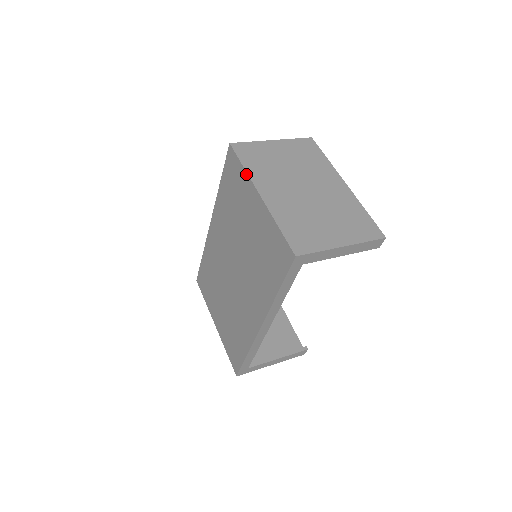
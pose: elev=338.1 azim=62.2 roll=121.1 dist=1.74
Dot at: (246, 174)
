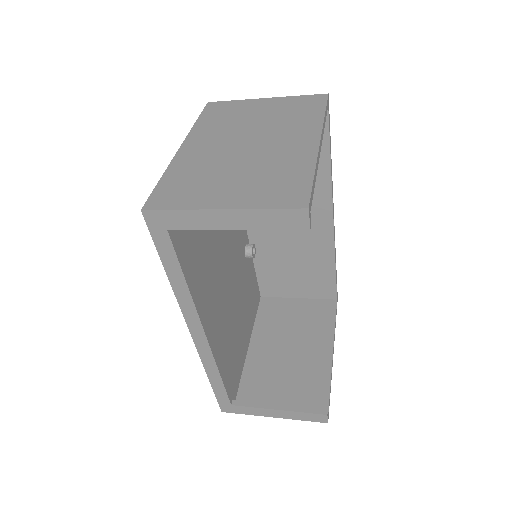
Dot at: (192, 129)
